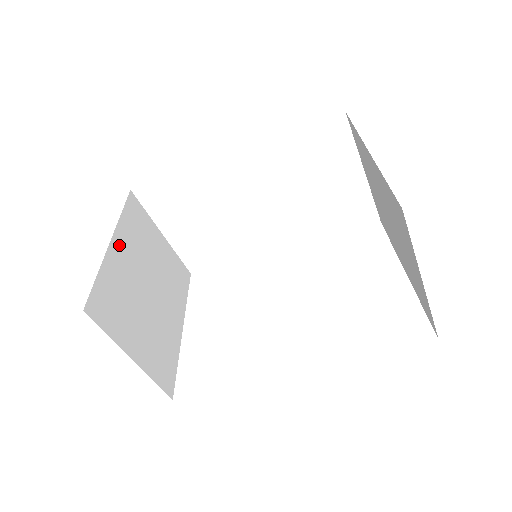
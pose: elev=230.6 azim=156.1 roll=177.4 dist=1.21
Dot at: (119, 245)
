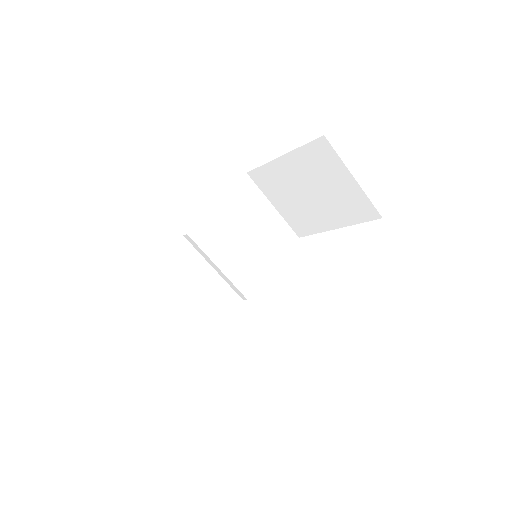
Dot at: occluded
